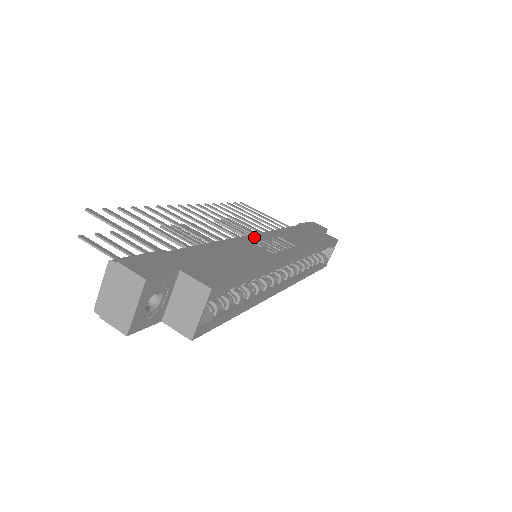
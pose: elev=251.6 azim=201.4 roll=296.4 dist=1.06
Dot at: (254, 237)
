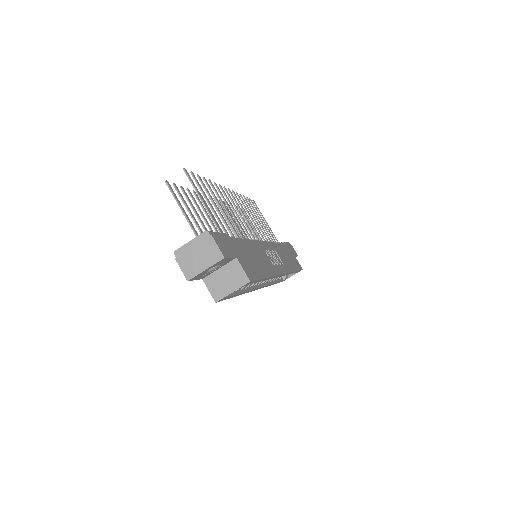
Dot at: (265, 244)
